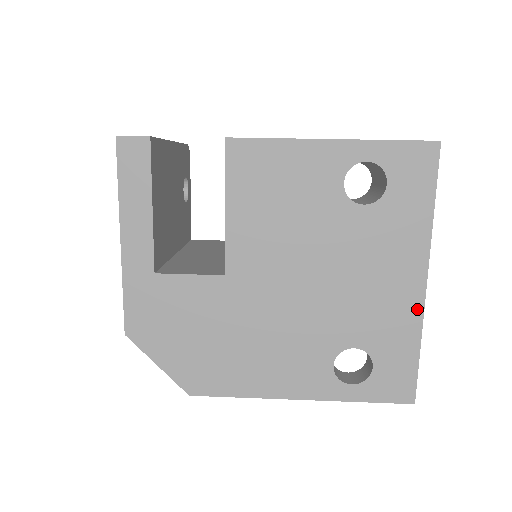
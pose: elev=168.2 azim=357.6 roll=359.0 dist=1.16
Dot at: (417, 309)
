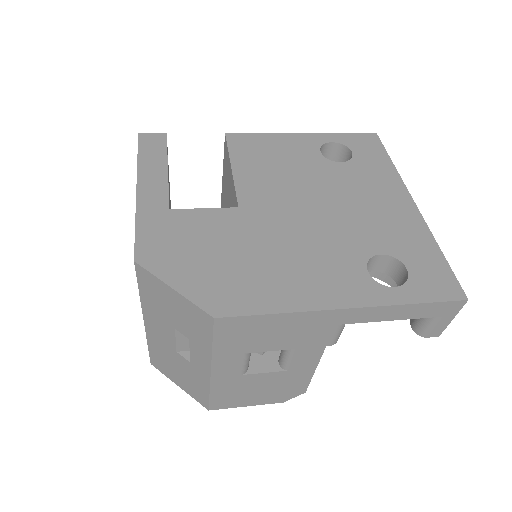
Dot at: (419, 221)
